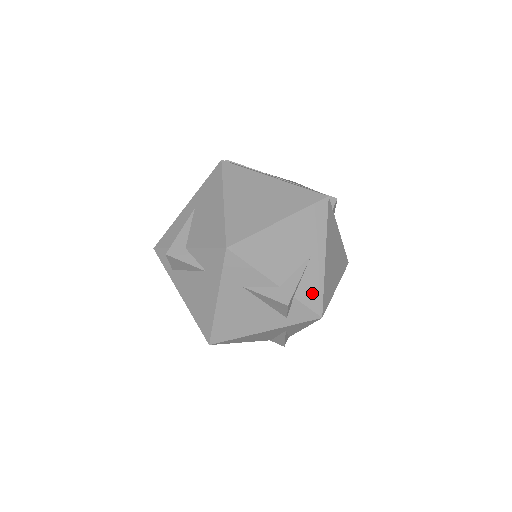
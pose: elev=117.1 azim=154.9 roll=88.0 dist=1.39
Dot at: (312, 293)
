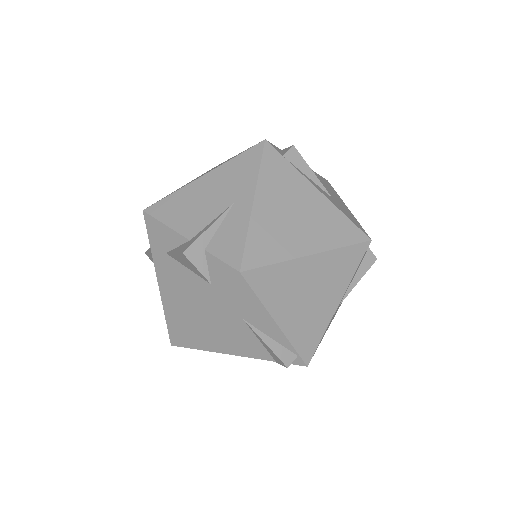
Dot at: (230, 243)
